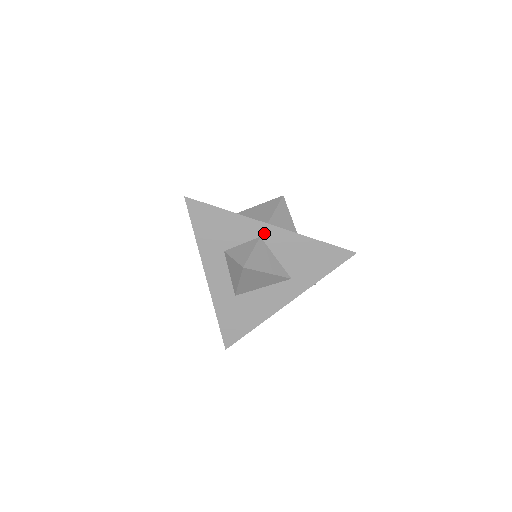
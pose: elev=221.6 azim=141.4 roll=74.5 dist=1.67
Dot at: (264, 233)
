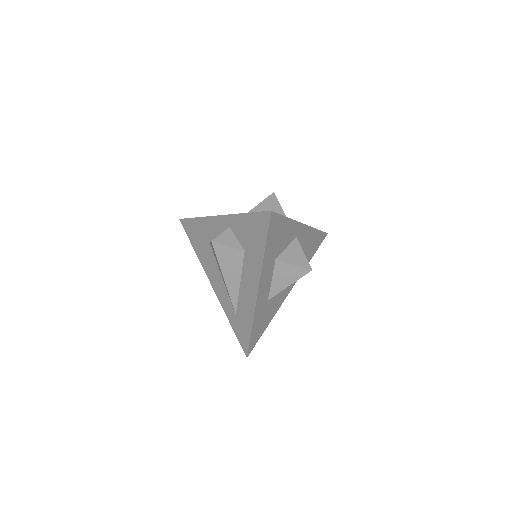
Dot at: (299, 233)
